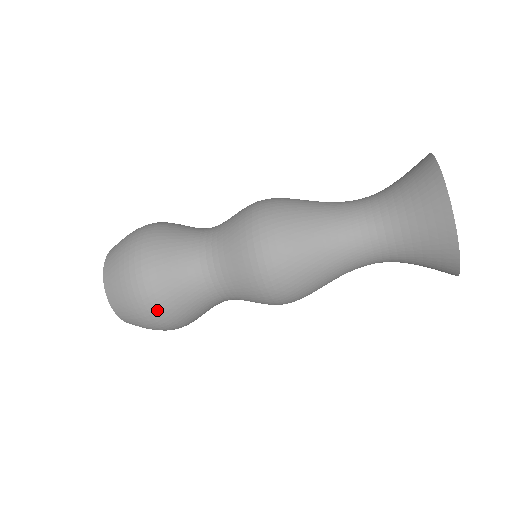
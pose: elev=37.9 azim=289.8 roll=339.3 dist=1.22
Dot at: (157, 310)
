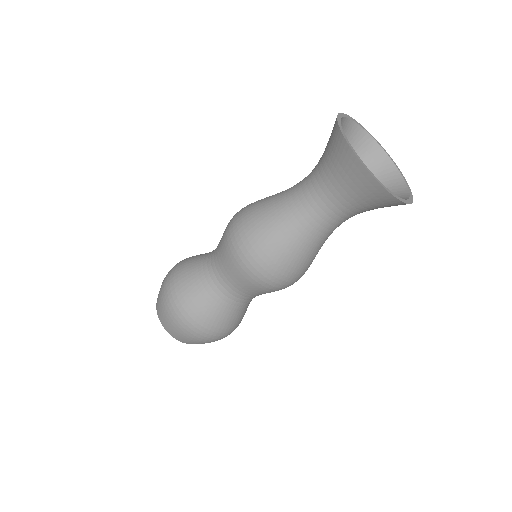
Dot at: (192, 323)
